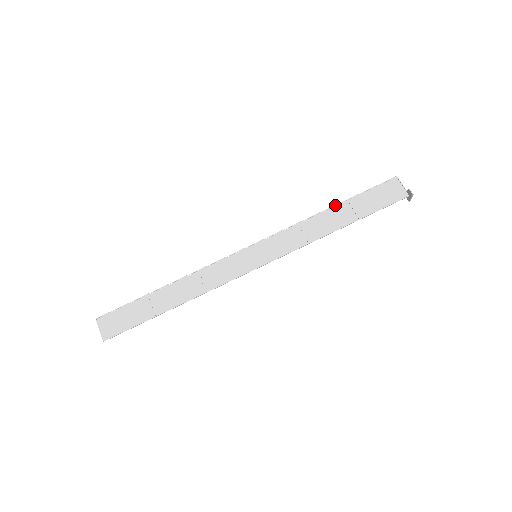
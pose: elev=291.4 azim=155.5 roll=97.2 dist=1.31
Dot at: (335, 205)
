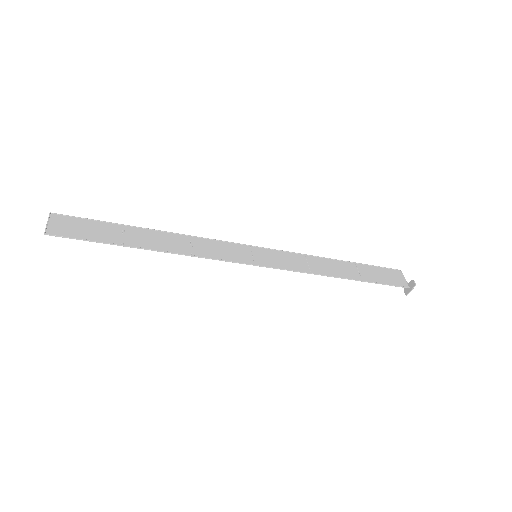
Dot at: occluded
